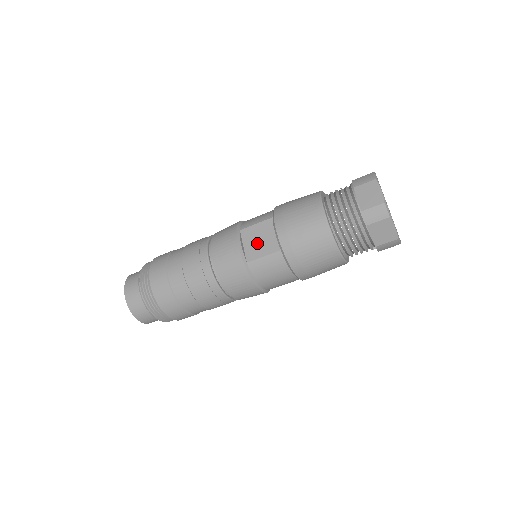
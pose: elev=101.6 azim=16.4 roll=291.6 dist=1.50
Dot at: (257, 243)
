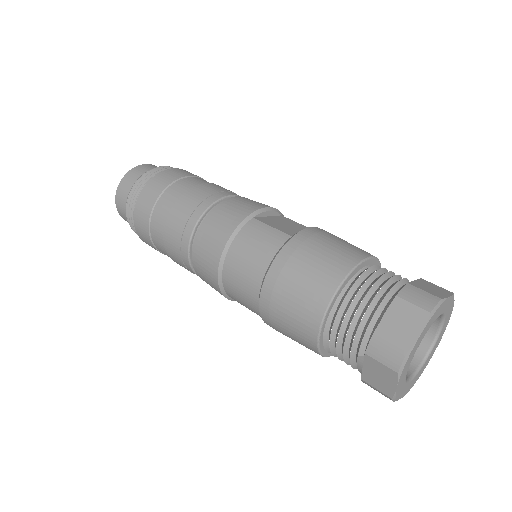
Dot at: (281, 223)
